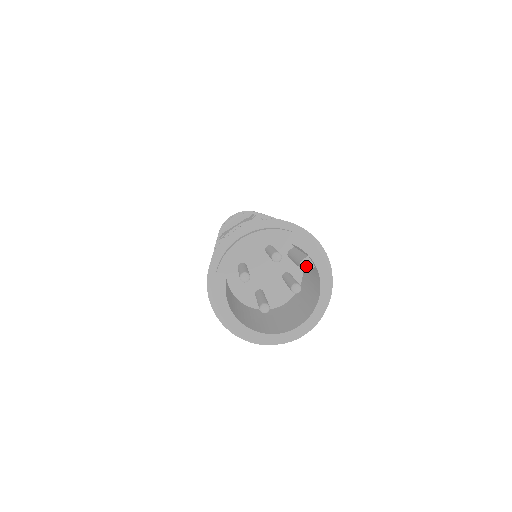
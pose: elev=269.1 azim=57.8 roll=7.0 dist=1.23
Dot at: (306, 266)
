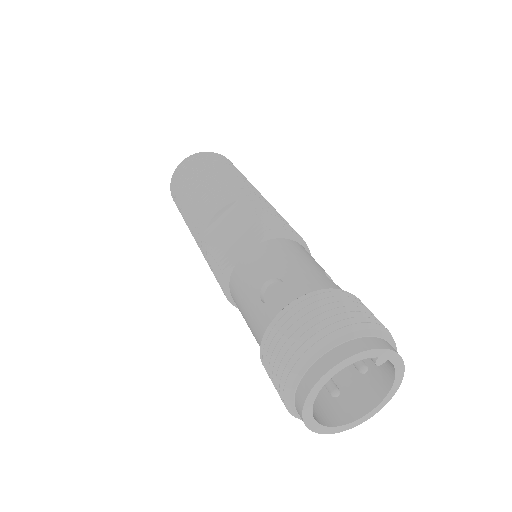
Dot at: (381, 362)
